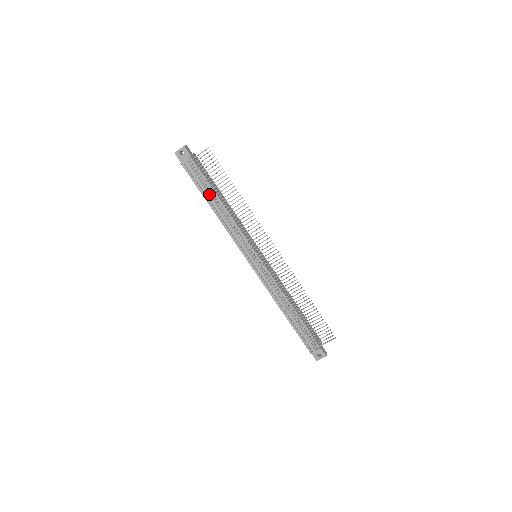
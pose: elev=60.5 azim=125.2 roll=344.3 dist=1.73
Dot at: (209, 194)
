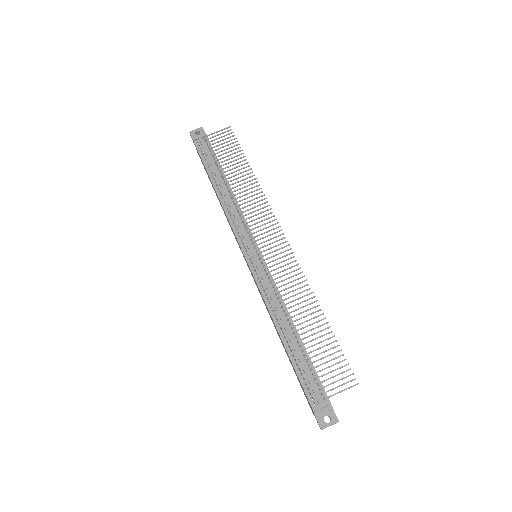
Dot at: (216, 172)
